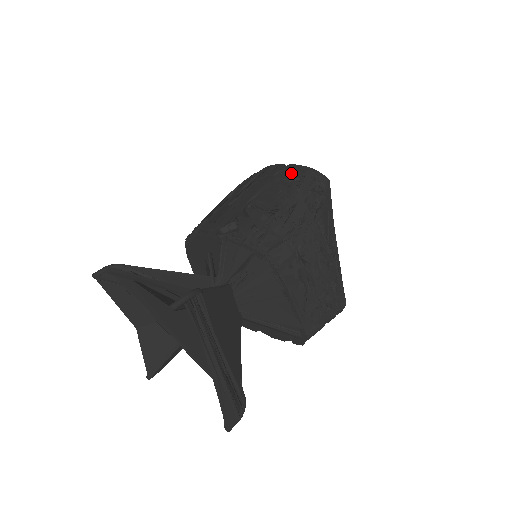
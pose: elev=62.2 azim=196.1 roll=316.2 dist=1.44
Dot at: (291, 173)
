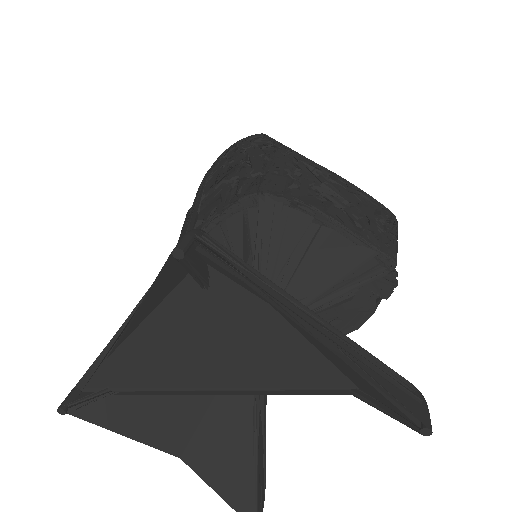
Dot at: (220, 157)
